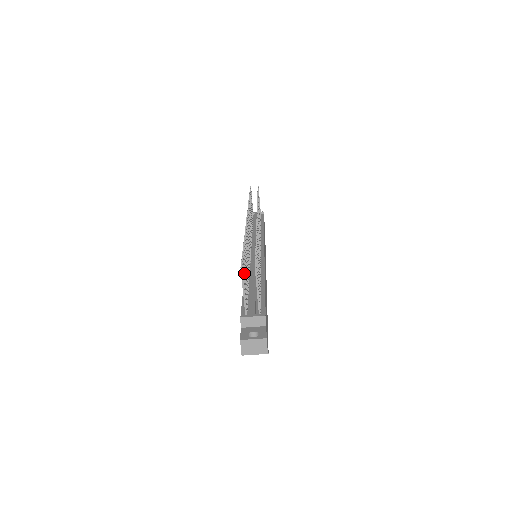
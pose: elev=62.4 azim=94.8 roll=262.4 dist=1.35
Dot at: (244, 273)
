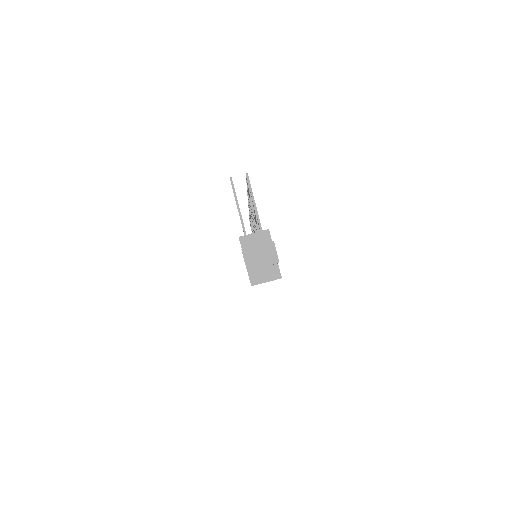
Dot at: occluded
